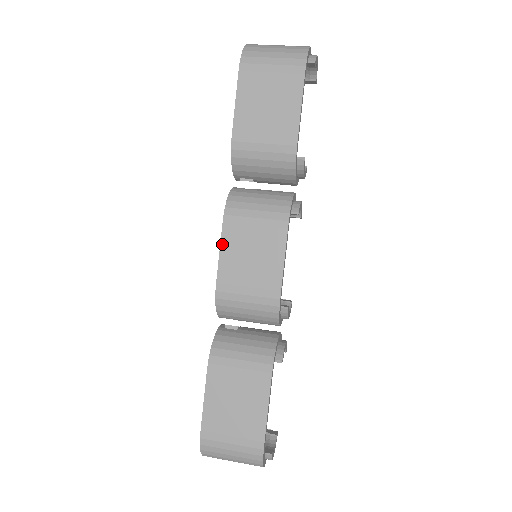
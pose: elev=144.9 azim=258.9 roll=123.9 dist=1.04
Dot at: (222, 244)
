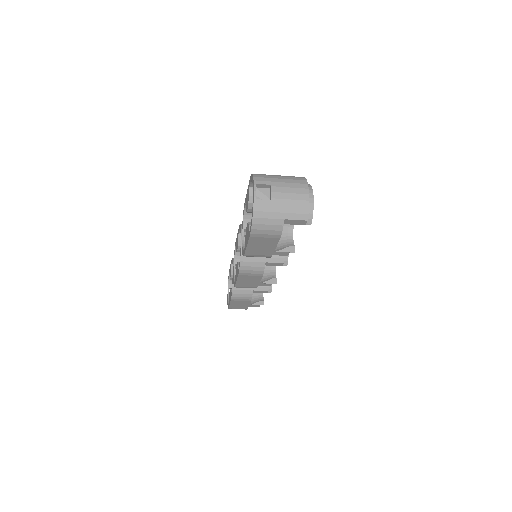
Dot at: occluded
